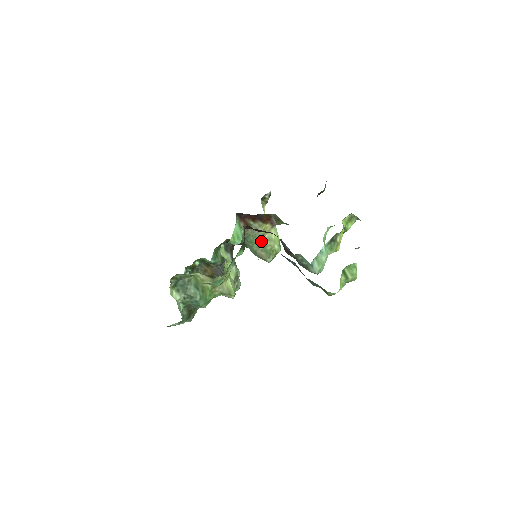
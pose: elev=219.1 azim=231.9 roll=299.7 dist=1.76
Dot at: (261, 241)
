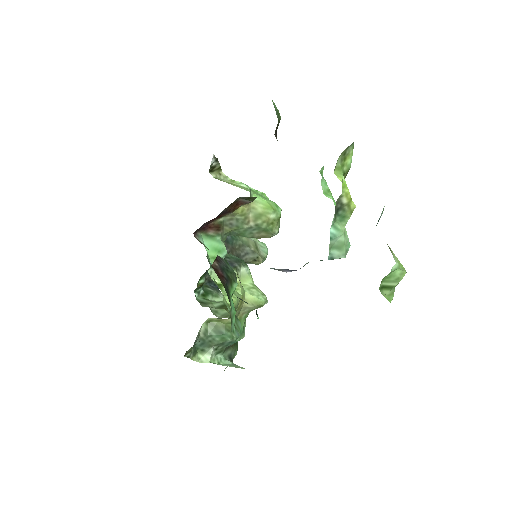
Dot at: (249, 226)
